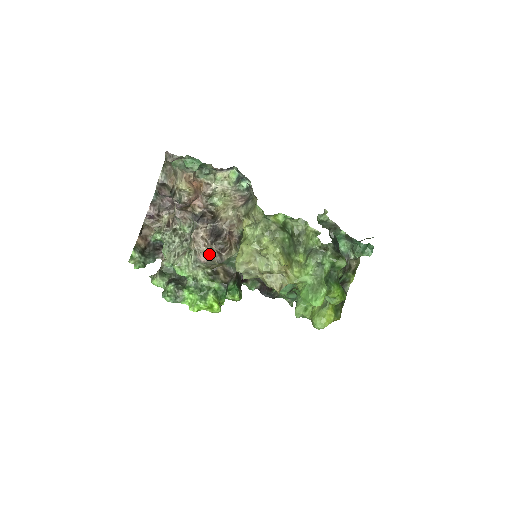
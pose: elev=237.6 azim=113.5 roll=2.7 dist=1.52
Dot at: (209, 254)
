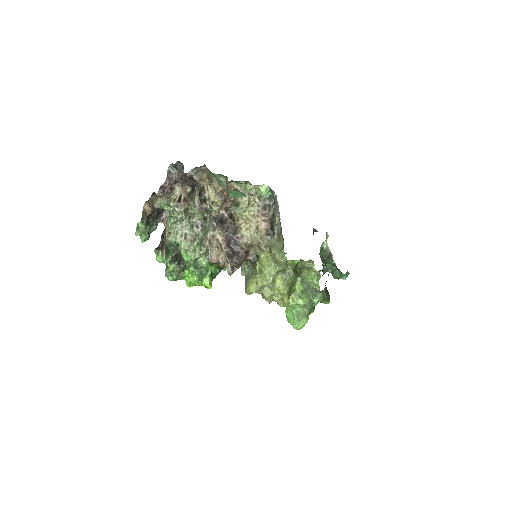
Dot at: (222, 263)
